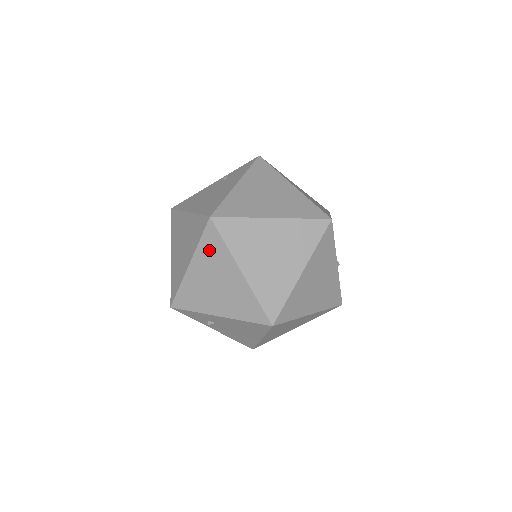
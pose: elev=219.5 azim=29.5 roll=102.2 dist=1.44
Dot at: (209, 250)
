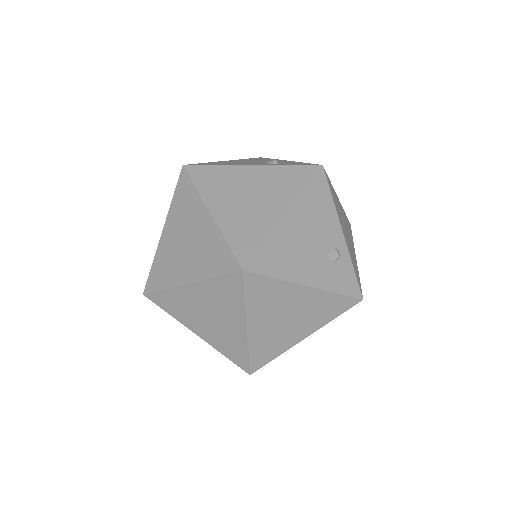
Dot at: occluded
